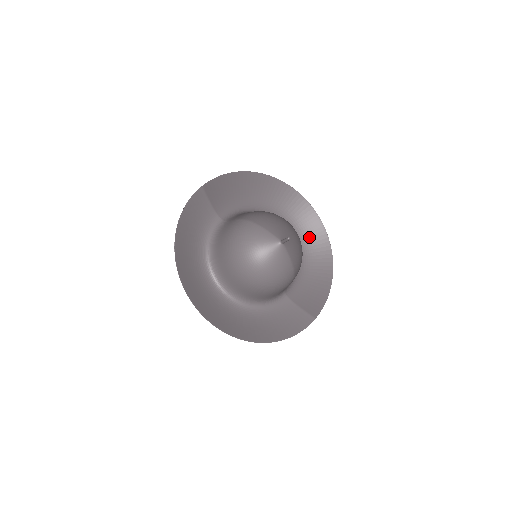
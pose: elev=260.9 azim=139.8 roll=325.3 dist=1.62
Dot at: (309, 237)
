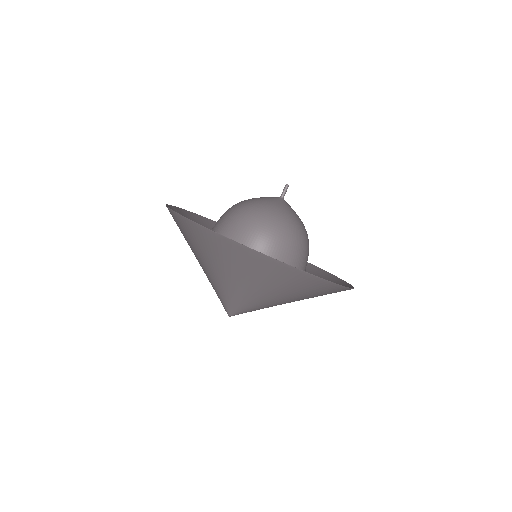
Dot at: occluded
